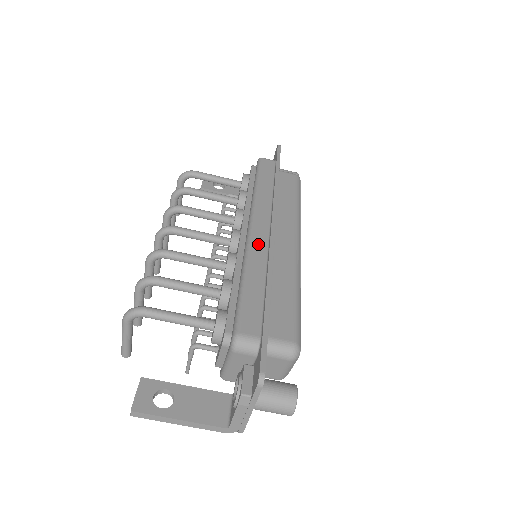
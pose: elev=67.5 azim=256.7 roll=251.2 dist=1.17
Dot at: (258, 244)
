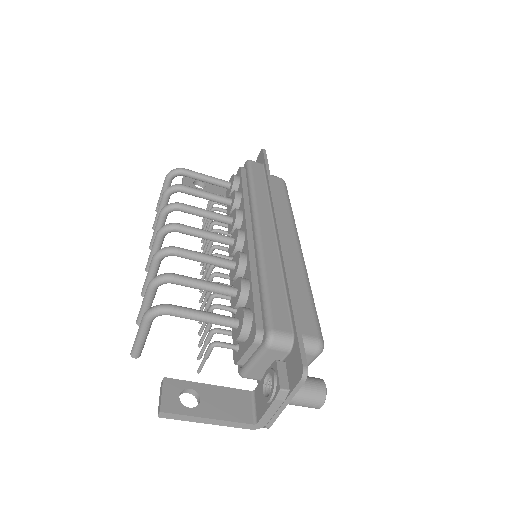
Dot at: (268, 244)
